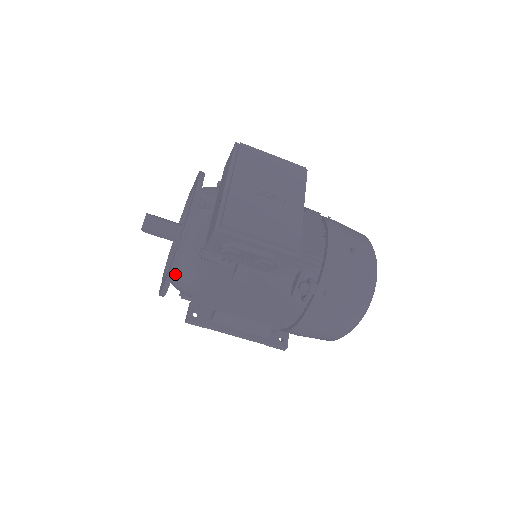
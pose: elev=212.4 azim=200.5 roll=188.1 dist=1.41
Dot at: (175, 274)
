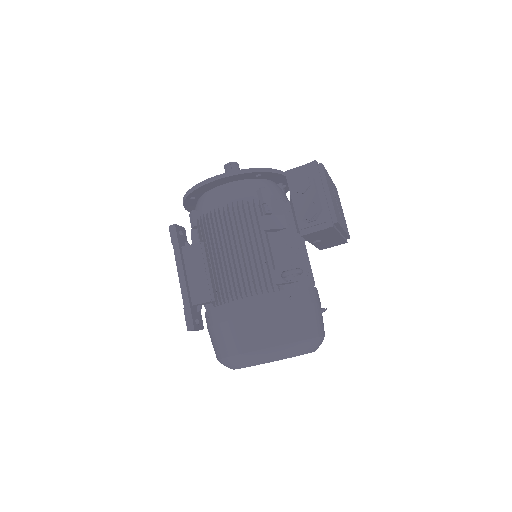
Dot at: (226, 185)
